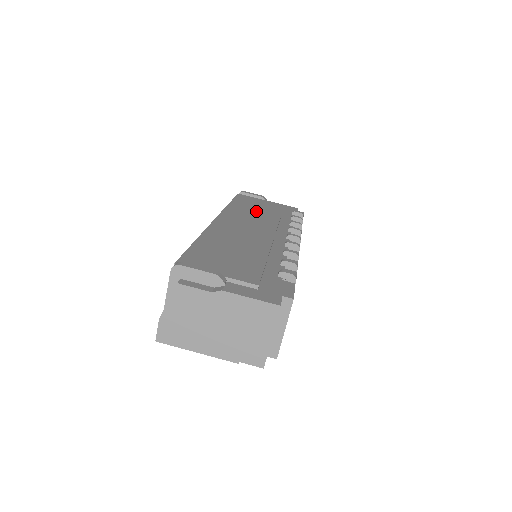
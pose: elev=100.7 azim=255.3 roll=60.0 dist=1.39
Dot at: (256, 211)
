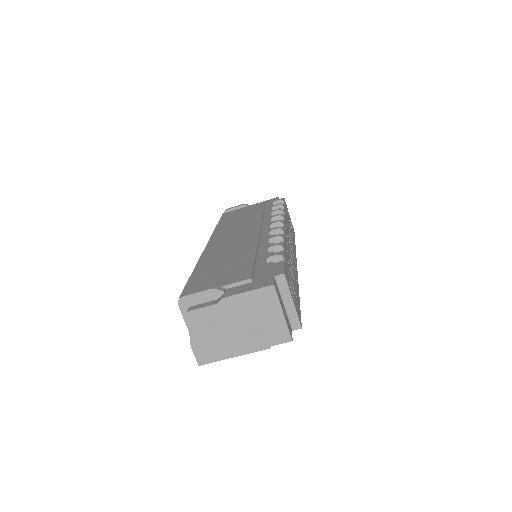
Dot at: (240, 220)
